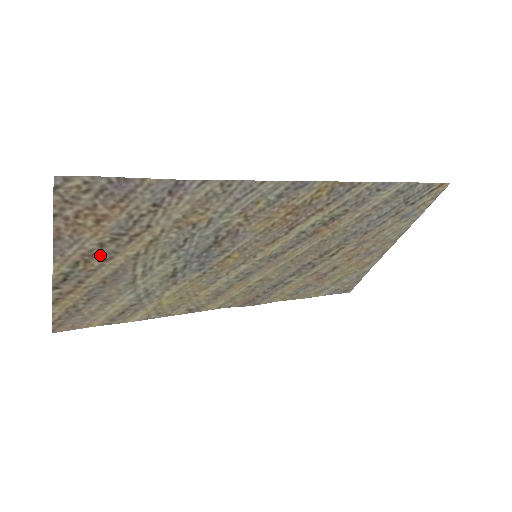
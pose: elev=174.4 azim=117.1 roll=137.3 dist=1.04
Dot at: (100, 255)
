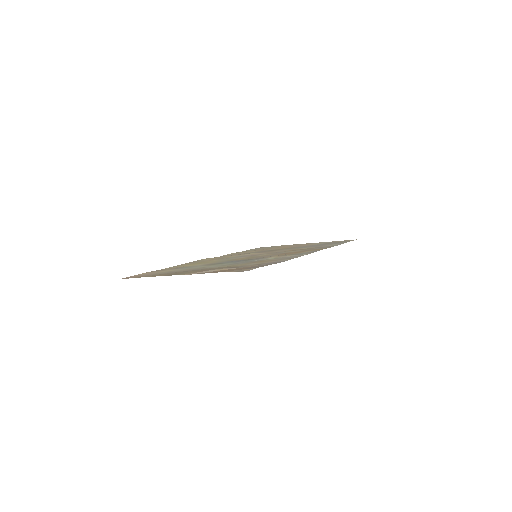
Dot at: (206, 270)
